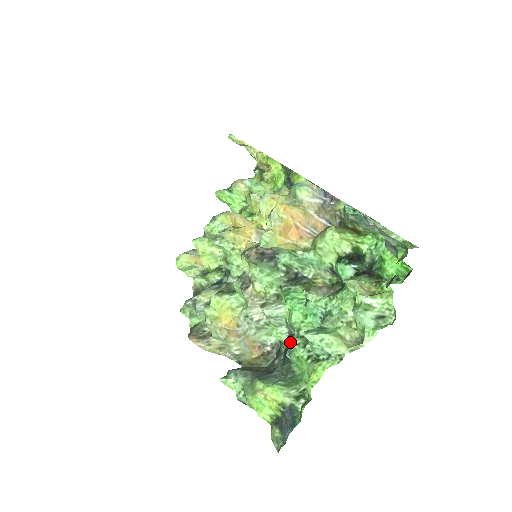
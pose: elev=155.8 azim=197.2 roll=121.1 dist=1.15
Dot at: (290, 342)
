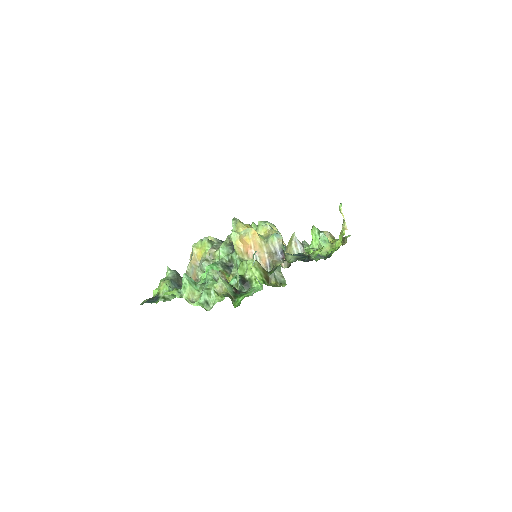
Dot at: occluded
